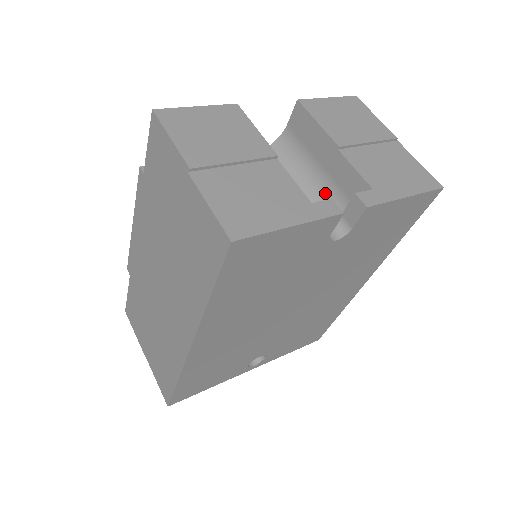
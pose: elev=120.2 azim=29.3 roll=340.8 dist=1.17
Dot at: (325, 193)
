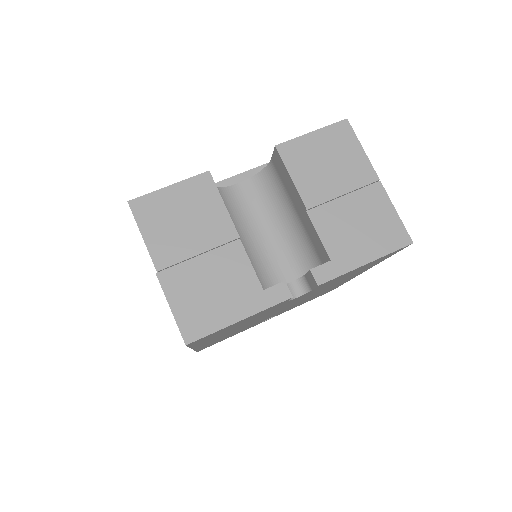
Dot at: (300, 237)
